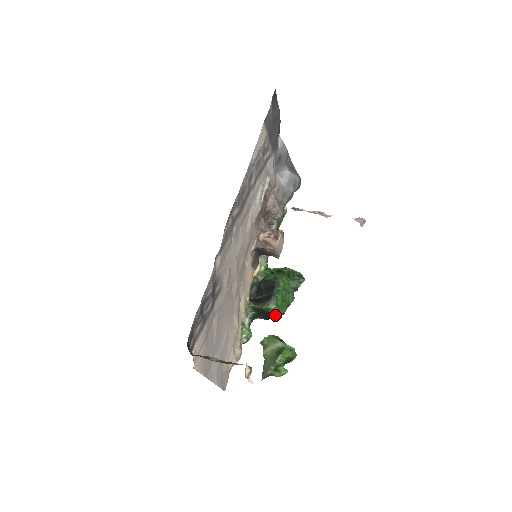
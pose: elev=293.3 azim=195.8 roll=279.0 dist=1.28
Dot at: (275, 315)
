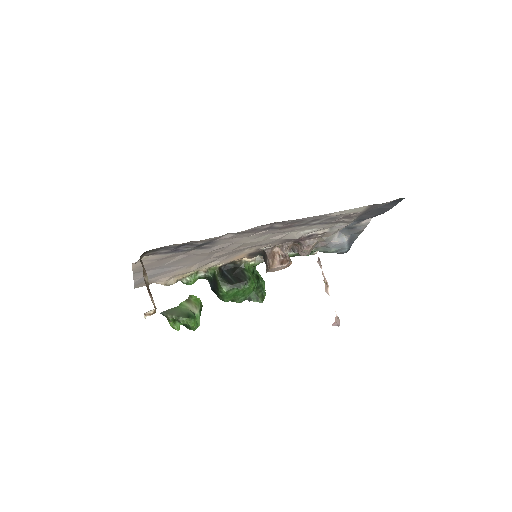
Dot at: (219, 294)
